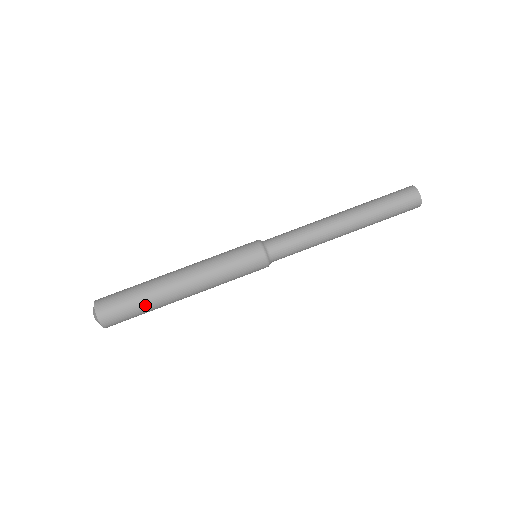
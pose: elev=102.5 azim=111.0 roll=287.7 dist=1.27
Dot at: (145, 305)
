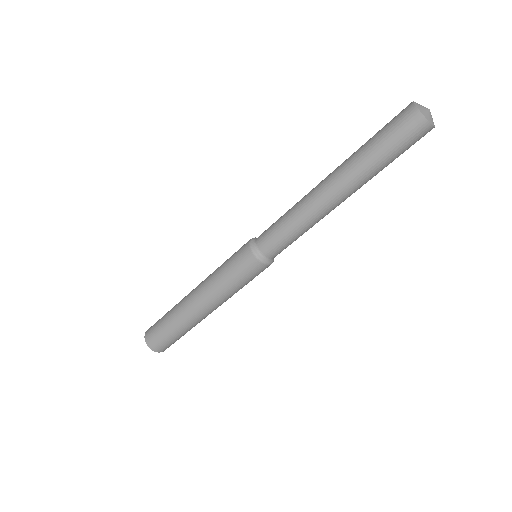
Dot at: (181, 332)
